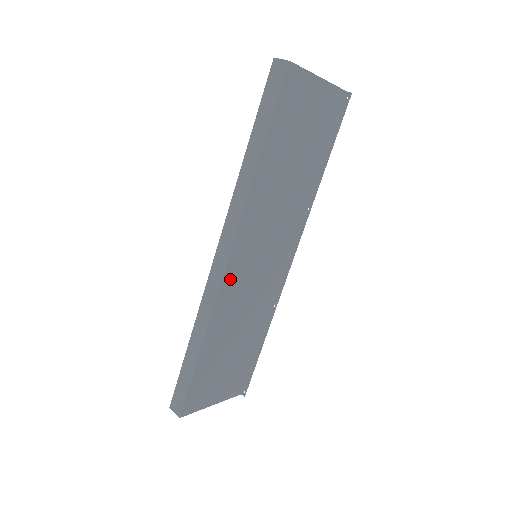
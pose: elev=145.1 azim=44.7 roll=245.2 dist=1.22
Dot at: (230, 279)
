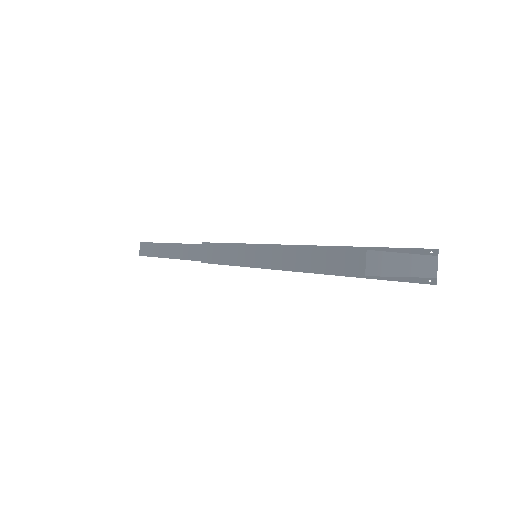
Dot at: occluded
